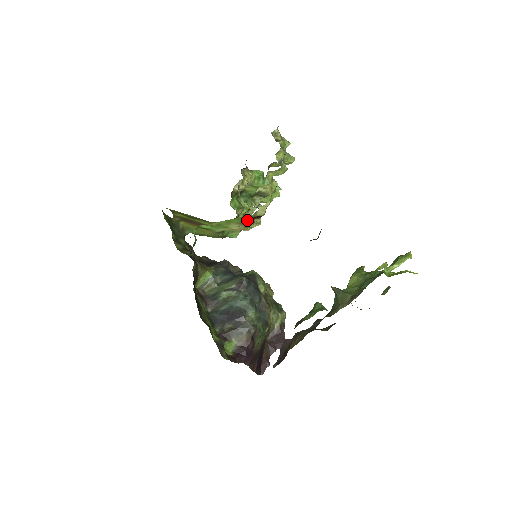
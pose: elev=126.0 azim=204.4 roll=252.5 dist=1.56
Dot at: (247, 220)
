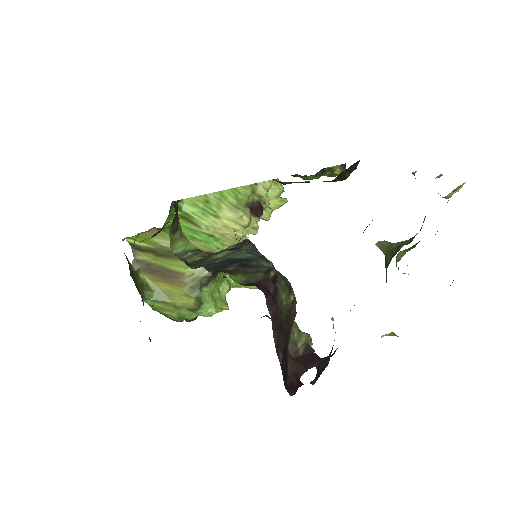
Dot at: (244, 202)
